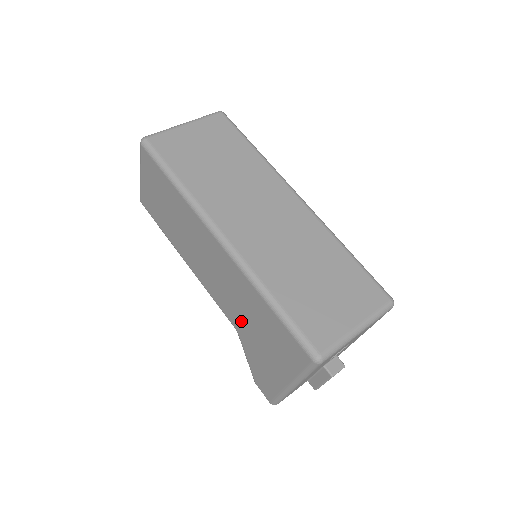
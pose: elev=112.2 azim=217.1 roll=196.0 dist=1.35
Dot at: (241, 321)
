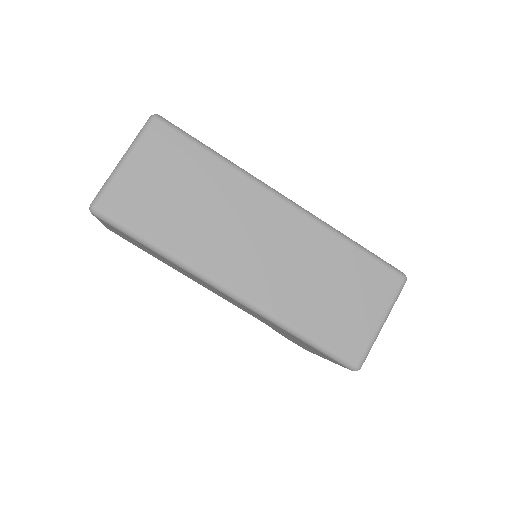
Dot at: (266, 323)
